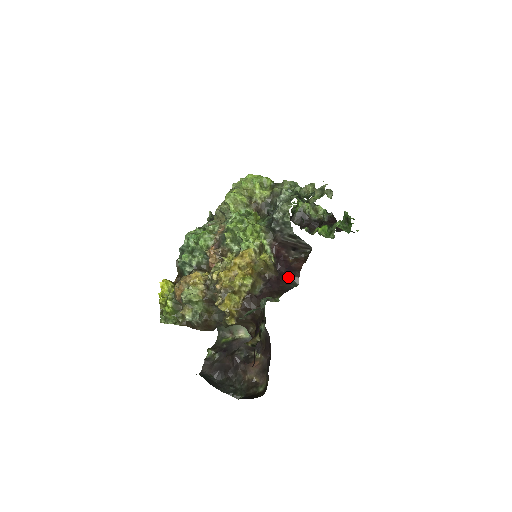
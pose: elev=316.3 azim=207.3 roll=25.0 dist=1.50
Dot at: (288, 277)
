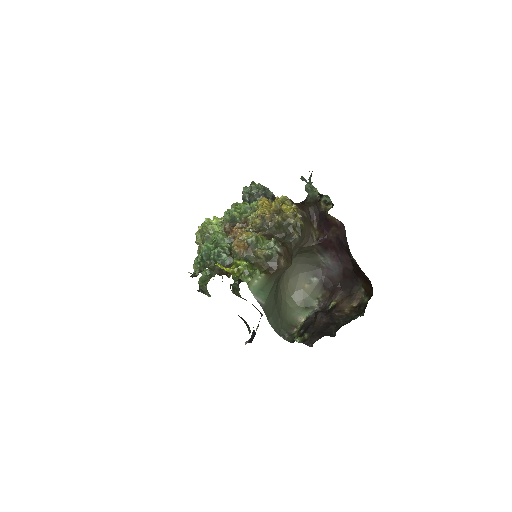
Dot at: occluded
